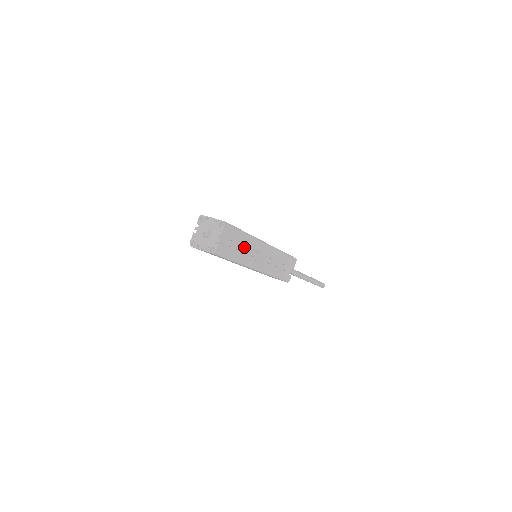
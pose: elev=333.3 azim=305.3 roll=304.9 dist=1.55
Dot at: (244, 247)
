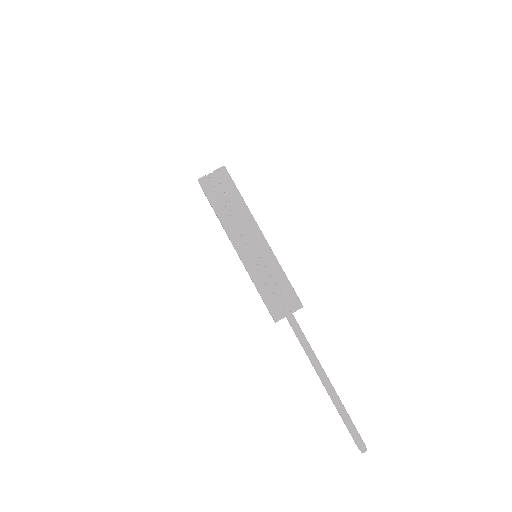
Dot at: (235, 212)
